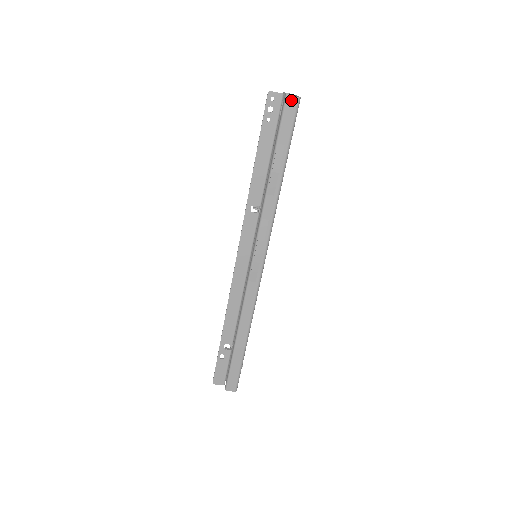
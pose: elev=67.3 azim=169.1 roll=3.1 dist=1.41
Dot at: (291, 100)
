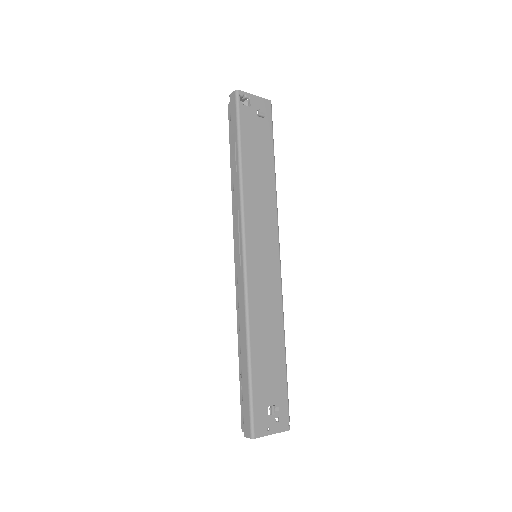
Dot at: (232, 96)
